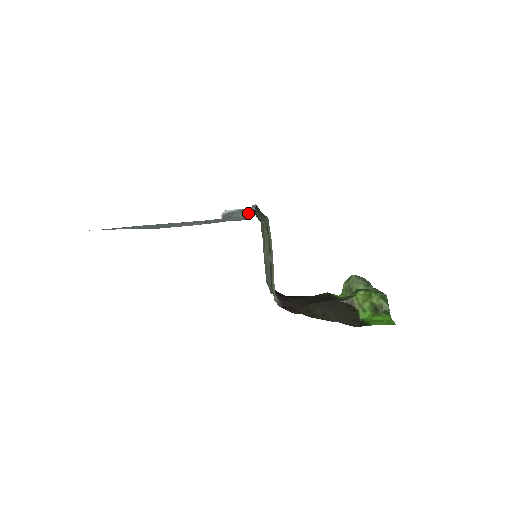
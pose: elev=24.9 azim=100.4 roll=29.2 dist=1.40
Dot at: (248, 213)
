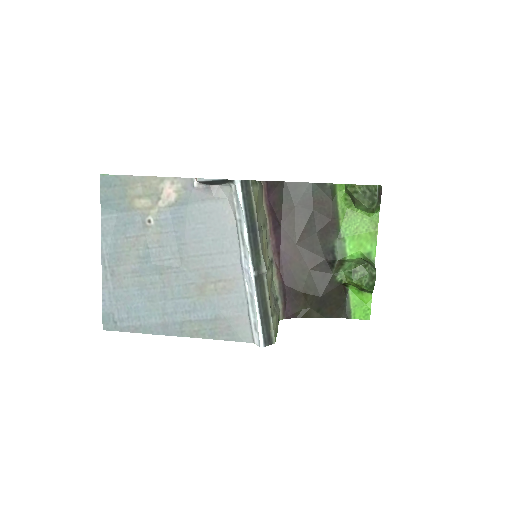
Dot at: (250, 297)
